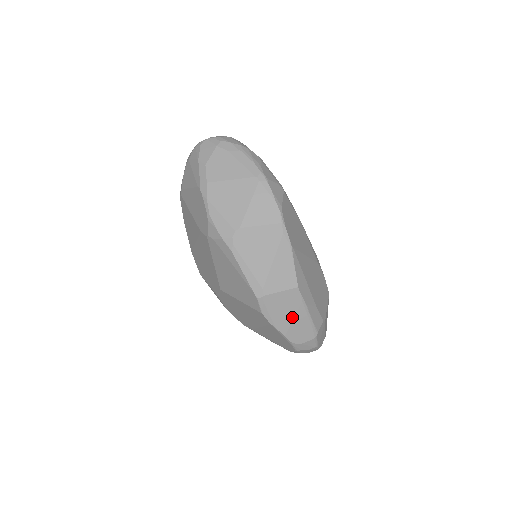
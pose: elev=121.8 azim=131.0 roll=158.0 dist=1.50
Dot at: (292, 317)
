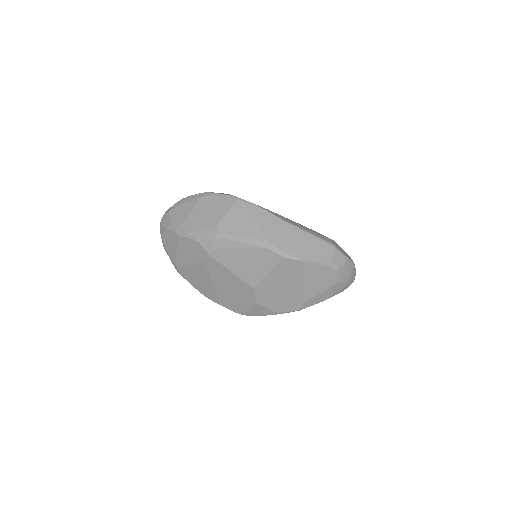
Dot at: (304, 244)
